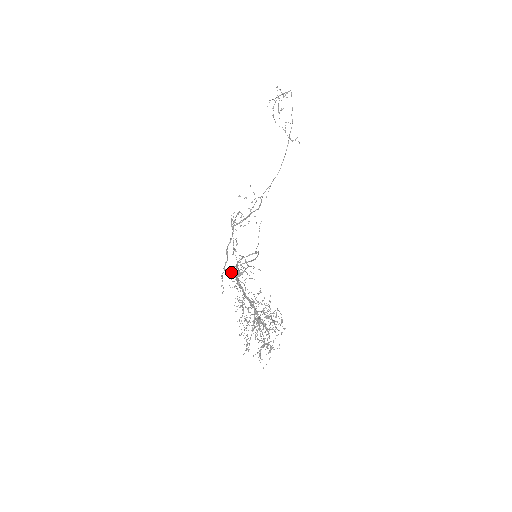
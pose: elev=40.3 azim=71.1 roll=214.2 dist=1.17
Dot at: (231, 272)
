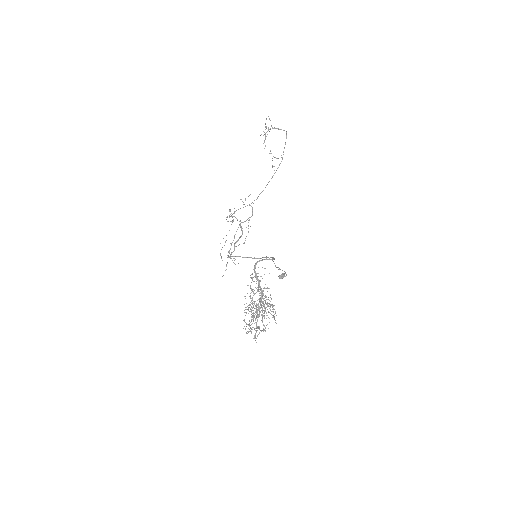
Dot at: (282, 274)
